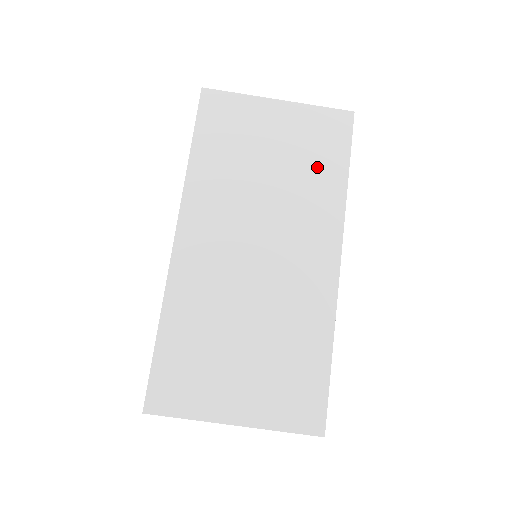
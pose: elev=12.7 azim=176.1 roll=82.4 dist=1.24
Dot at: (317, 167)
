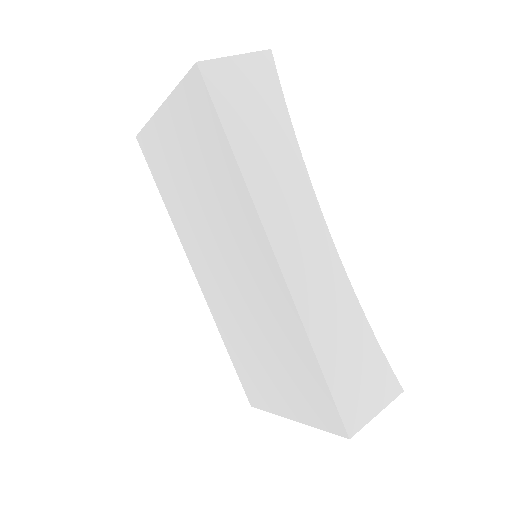
Dot at: (213, 161)
